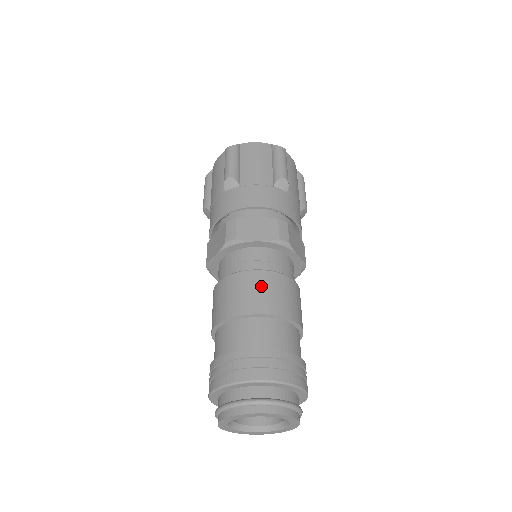
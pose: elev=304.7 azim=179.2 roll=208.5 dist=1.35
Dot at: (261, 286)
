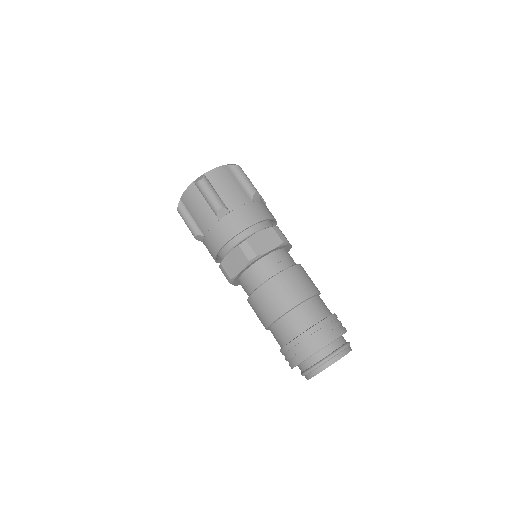
Dot at: (293, 281)
